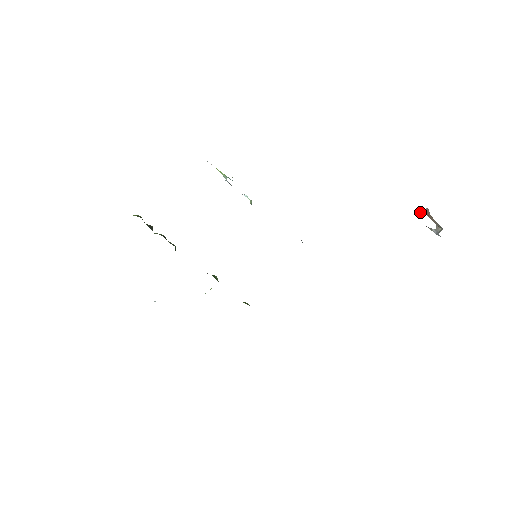
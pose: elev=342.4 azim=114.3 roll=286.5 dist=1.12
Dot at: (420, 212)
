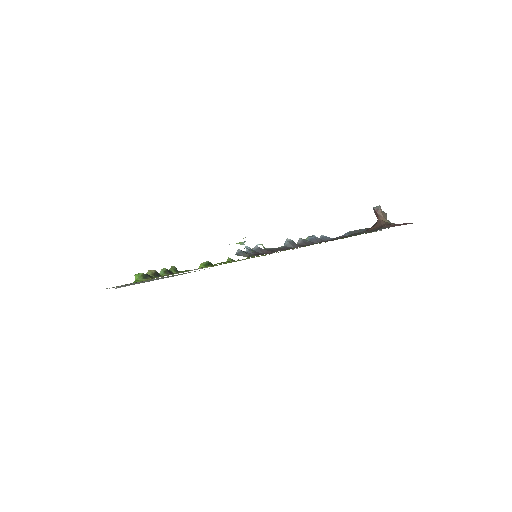
Dot at: (380, 217)
